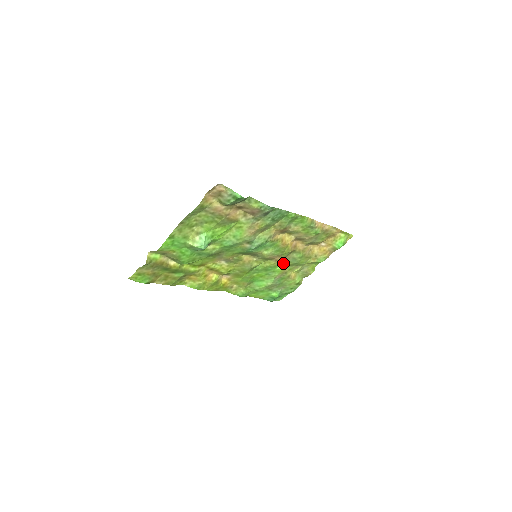
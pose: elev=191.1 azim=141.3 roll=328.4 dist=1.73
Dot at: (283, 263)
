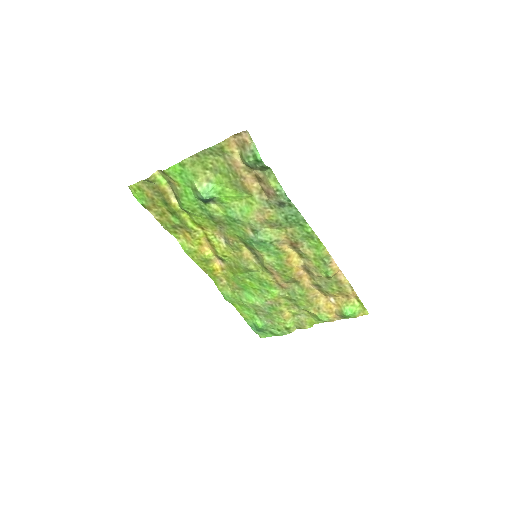
Dot at: (281, 289)
